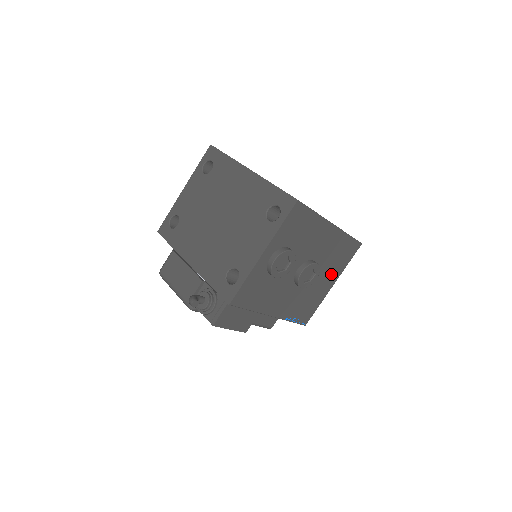
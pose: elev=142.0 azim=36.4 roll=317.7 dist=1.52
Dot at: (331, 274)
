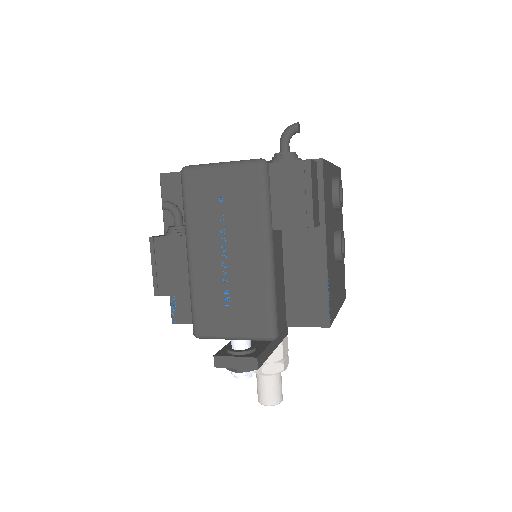
Dot at: (339, 291)
